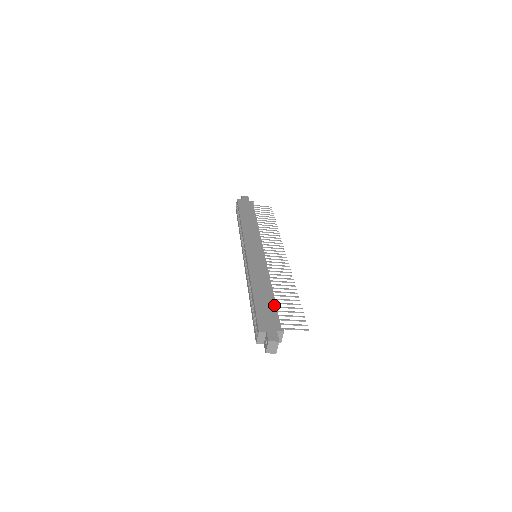
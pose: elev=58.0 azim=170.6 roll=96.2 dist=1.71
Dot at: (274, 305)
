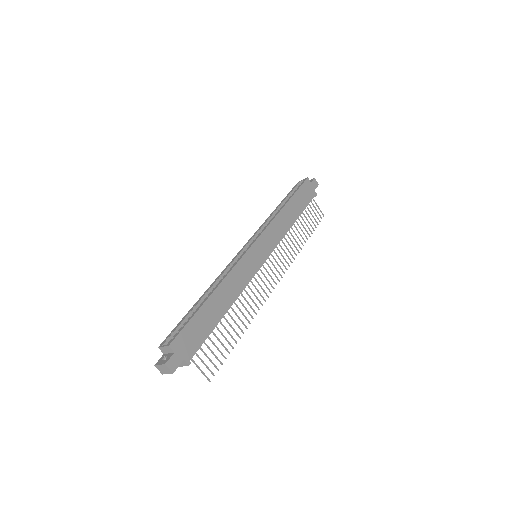
Dot at: (211, 329)
